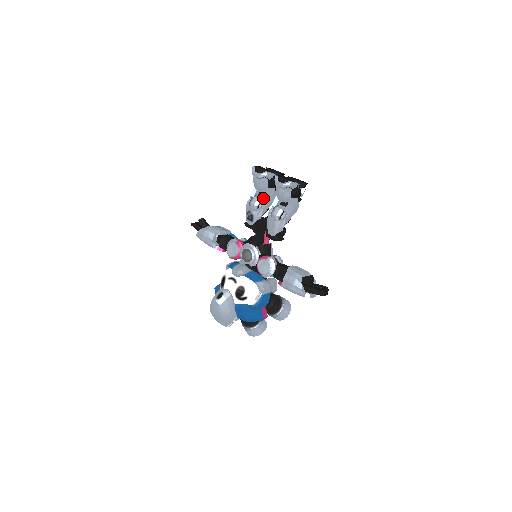
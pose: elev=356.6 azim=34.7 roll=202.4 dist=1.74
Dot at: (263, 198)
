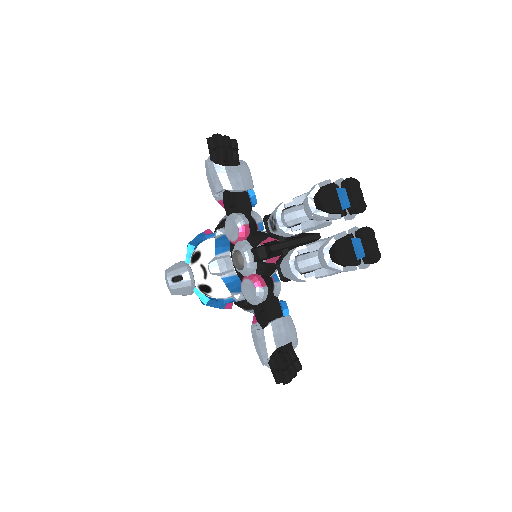
Dot at: (305, 223)
